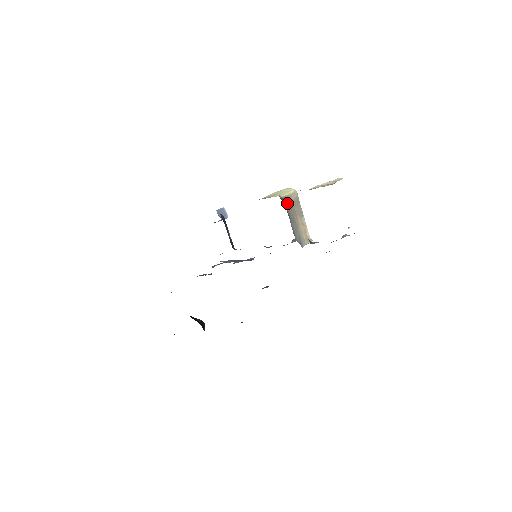
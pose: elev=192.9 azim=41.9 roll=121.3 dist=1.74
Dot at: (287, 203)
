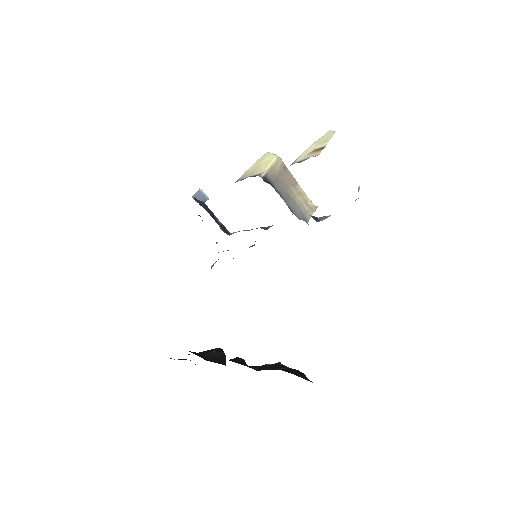
Dot at: (272, 179)
